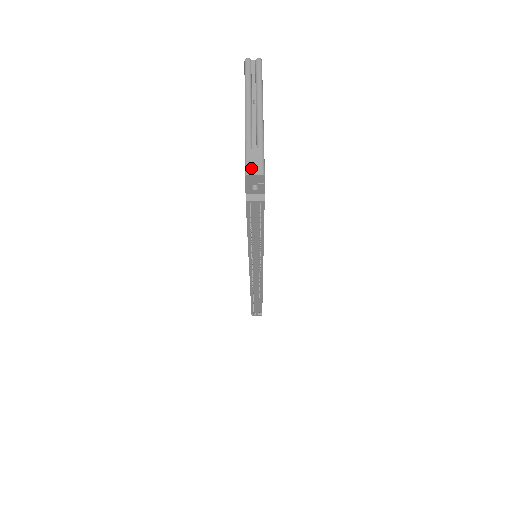
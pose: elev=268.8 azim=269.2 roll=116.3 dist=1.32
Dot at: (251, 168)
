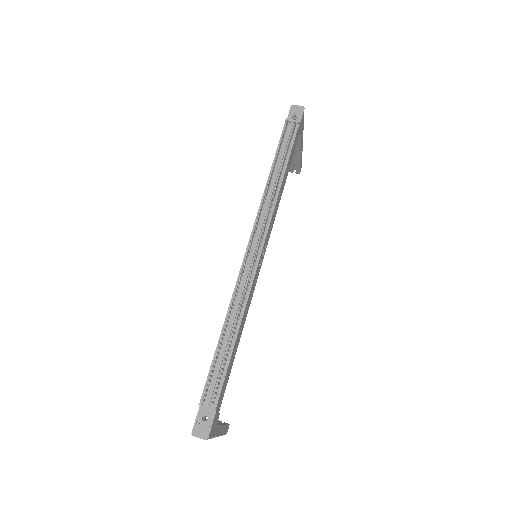
Dot at: occluded
